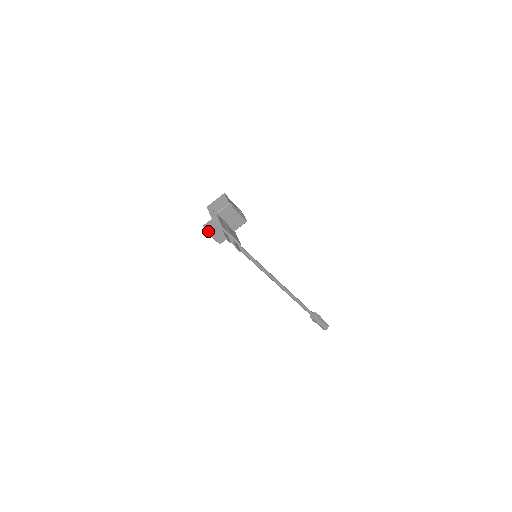
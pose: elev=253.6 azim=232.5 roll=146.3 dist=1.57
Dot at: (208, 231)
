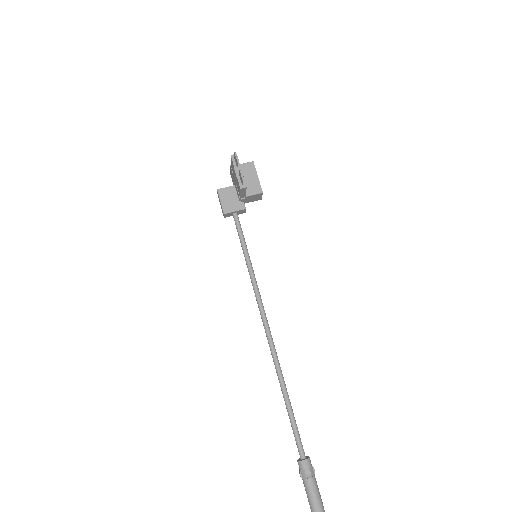
Dot at: (220, 190)
